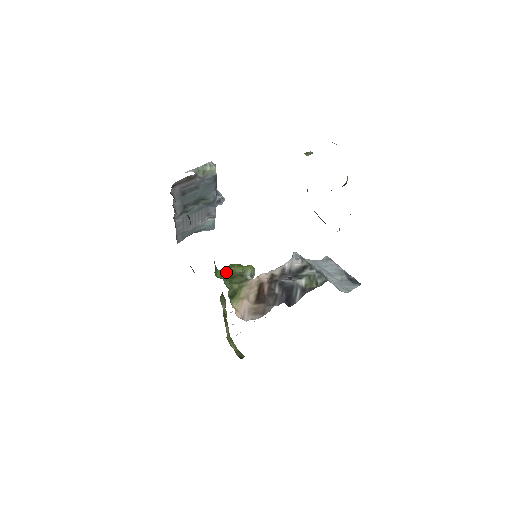
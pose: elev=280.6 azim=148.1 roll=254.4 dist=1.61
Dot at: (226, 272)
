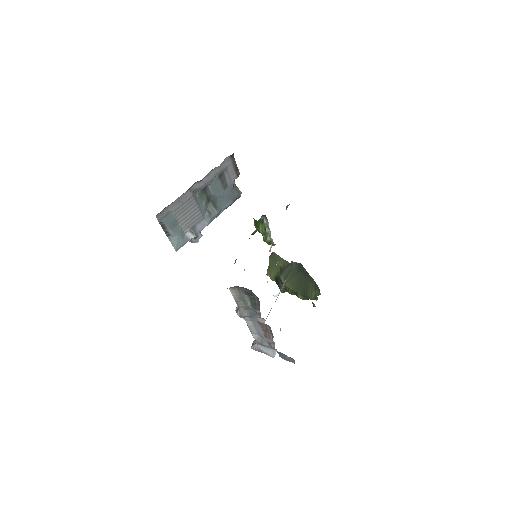
Dot at: occluded
